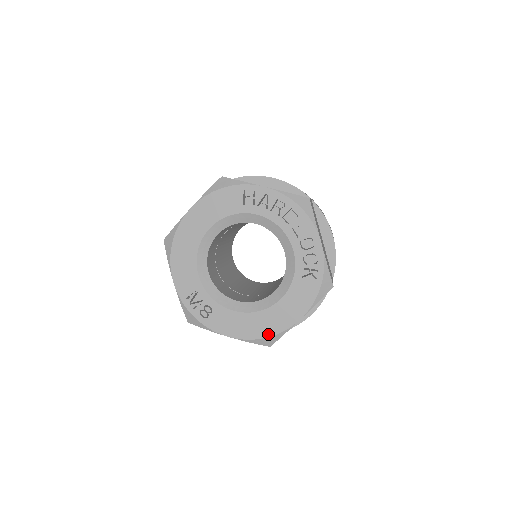
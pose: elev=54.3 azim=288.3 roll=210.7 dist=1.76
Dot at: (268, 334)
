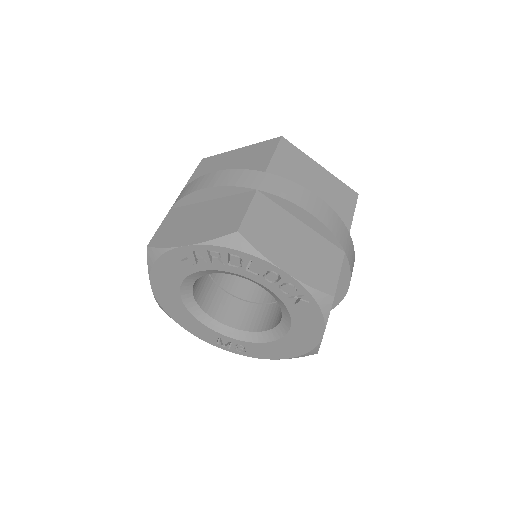
Dot at: (305, 351)
